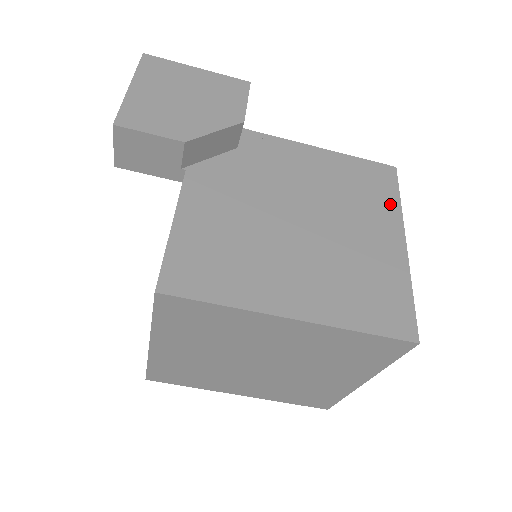
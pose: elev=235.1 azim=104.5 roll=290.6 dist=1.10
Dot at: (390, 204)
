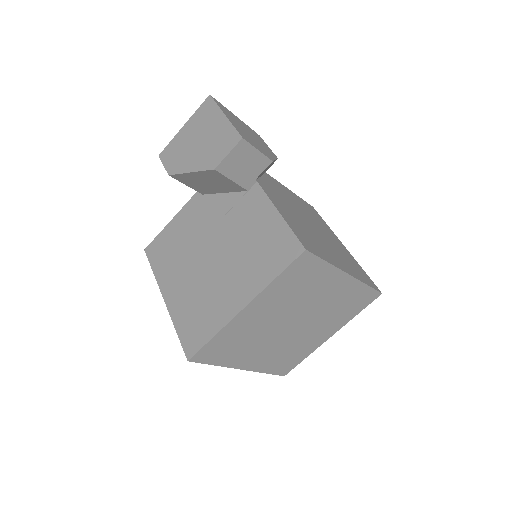
Dot at: (327, 226)
